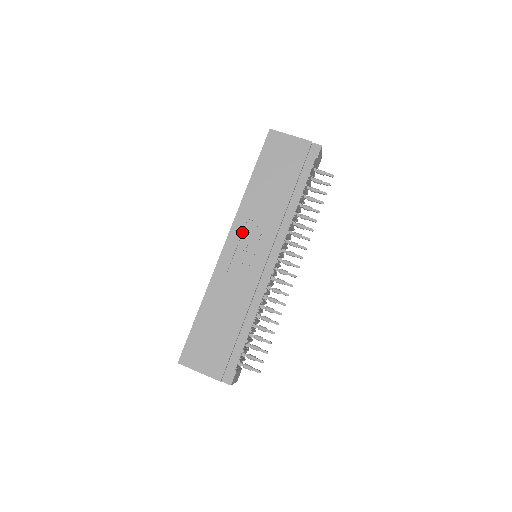
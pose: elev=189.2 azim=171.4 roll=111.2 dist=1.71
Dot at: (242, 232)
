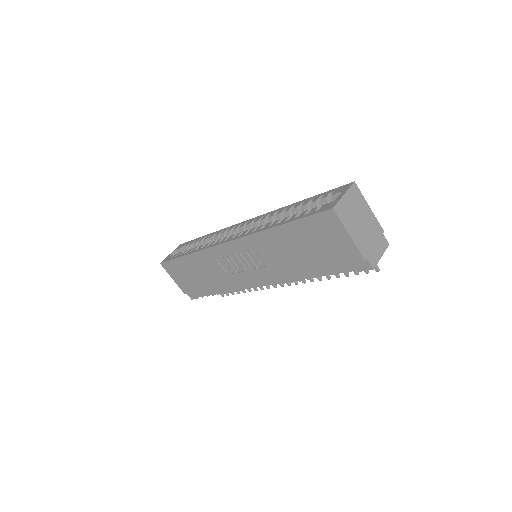
Dot at: (244, 250)
